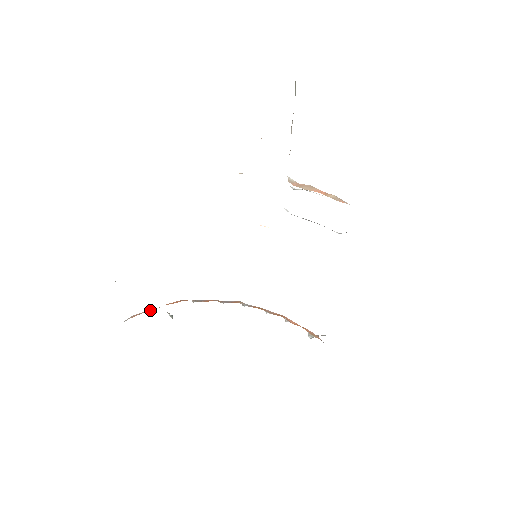
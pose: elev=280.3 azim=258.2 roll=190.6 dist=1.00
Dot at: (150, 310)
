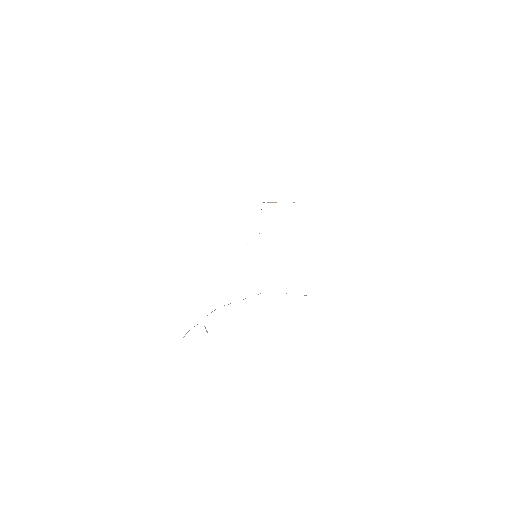
Dot at: occluded
